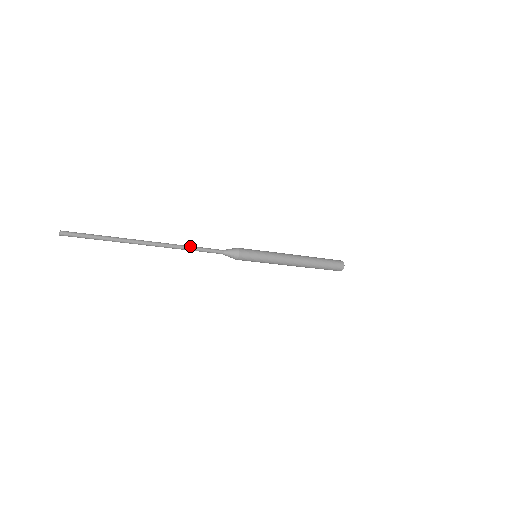
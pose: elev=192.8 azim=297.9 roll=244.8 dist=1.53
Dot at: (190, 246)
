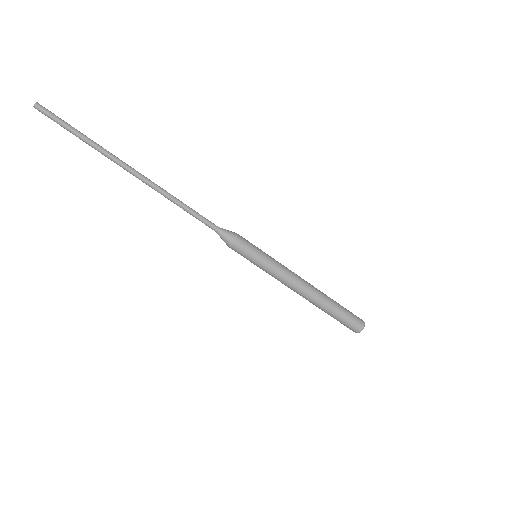
Dot at: occluded
